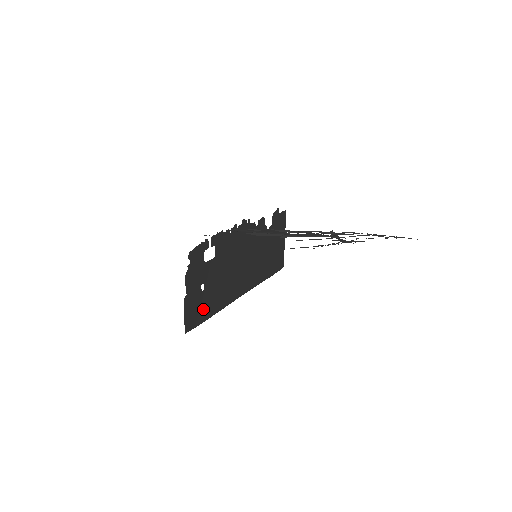
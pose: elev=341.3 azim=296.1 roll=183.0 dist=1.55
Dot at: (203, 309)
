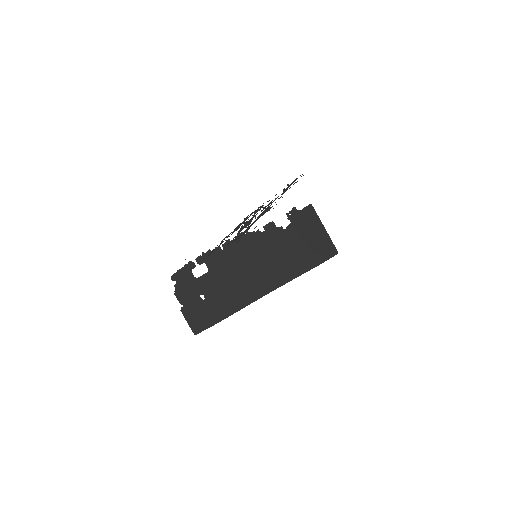
Dot at: (212, 313)
